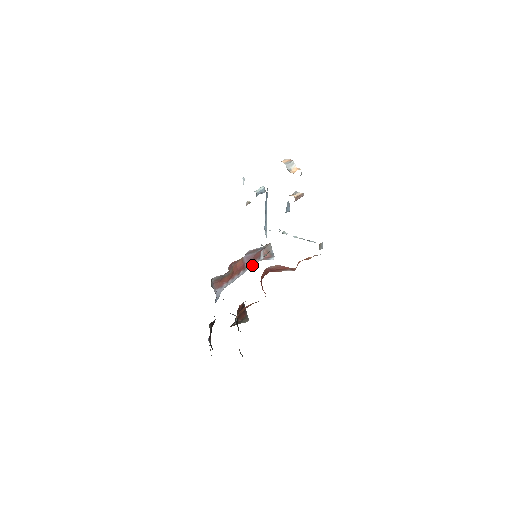
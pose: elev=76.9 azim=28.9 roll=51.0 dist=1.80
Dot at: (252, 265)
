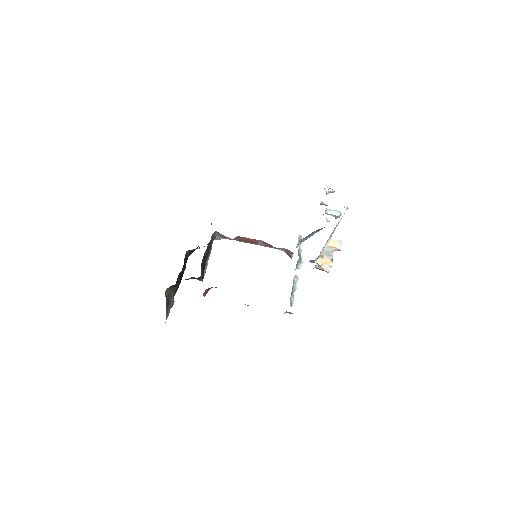
Dot at: (267, 246)
